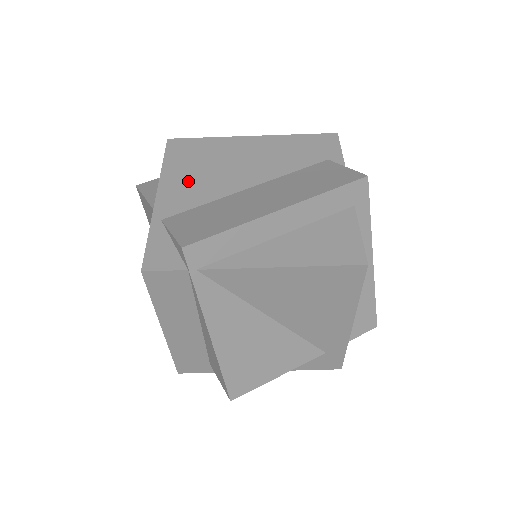
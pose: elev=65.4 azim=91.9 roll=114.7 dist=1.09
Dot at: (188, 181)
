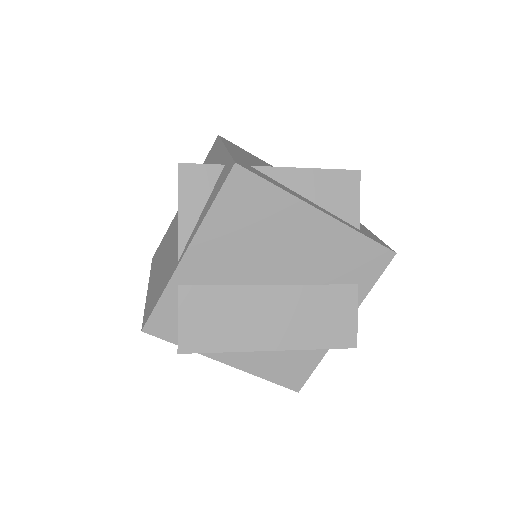
Dot at: (224, 248)
